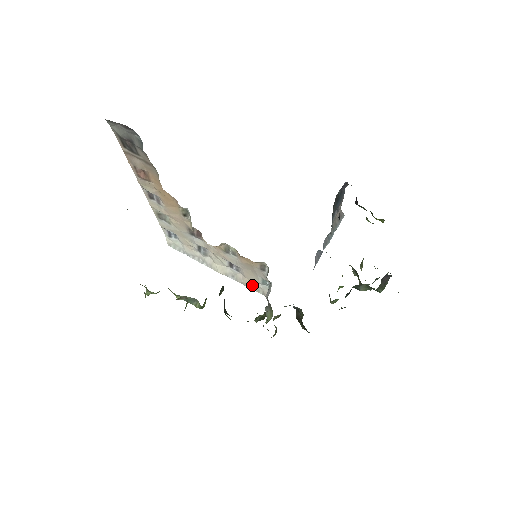
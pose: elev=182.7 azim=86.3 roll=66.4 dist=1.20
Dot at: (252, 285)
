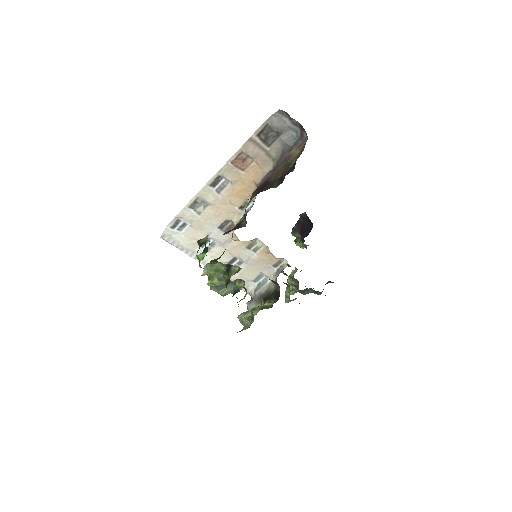
Dot at: occluded
